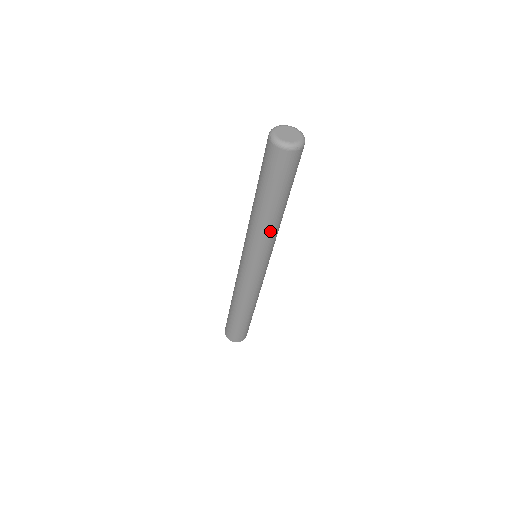
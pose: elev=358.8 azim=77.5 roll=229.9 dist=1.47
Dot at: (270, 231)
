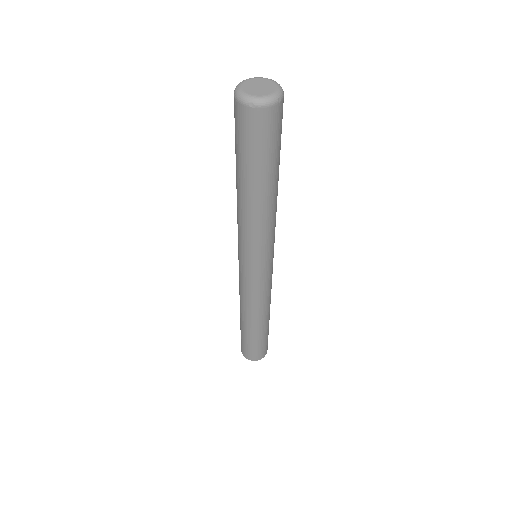
Dot at: (246, 220)
